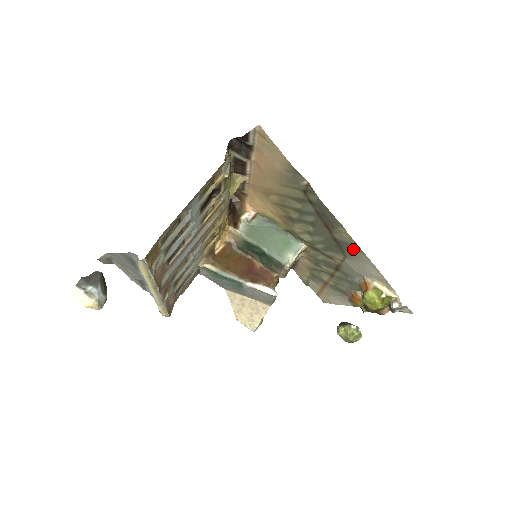
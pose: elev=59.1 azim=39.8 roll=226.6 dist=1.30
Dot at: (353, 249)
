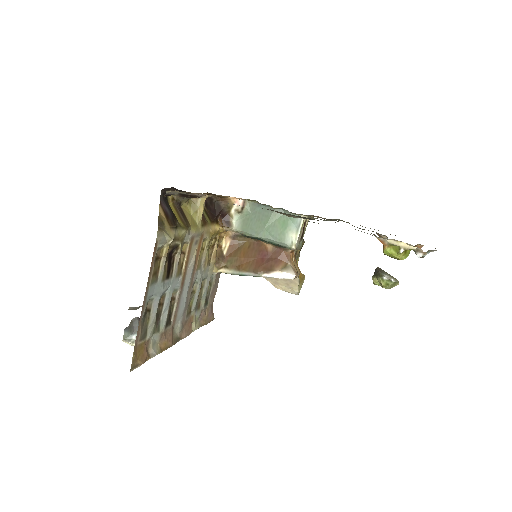
Dot at: occluded
